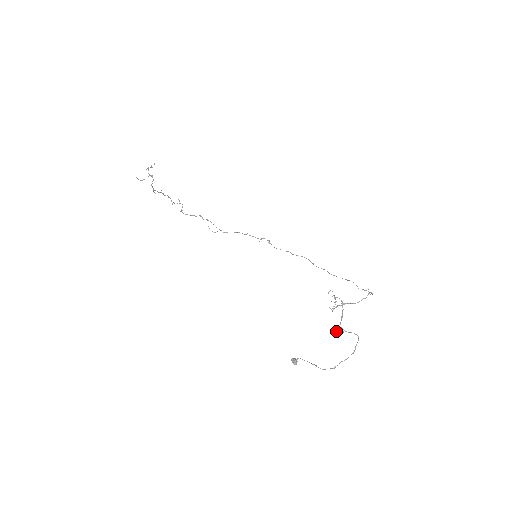
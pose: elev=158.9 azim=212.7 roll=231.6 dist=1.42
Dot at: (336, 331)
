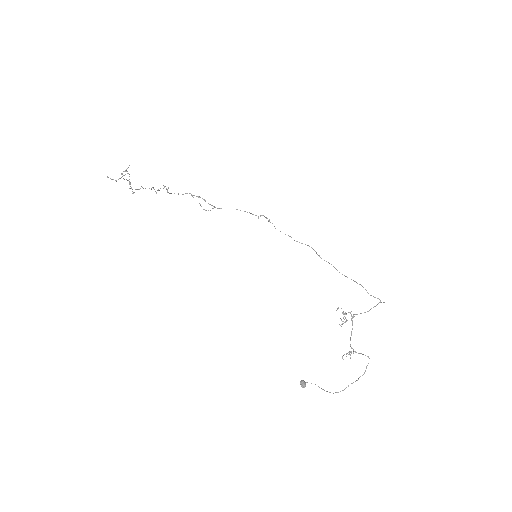
Dot at: (346, 353)
